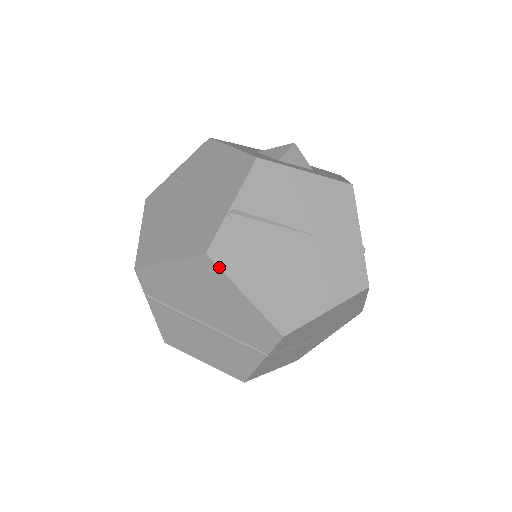
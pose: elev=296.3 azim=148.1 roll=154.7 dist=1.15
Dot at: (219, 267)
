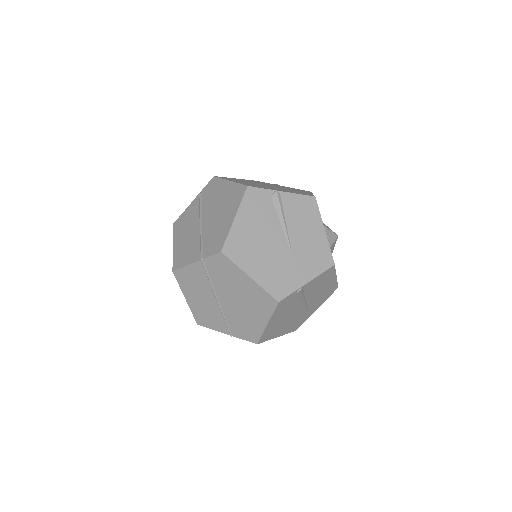
Dot at: (244, 196)
